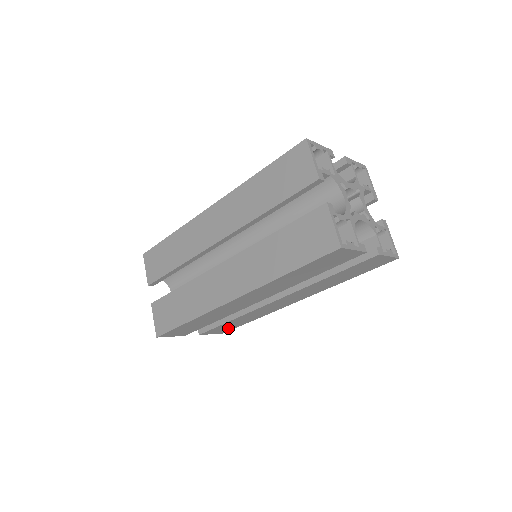
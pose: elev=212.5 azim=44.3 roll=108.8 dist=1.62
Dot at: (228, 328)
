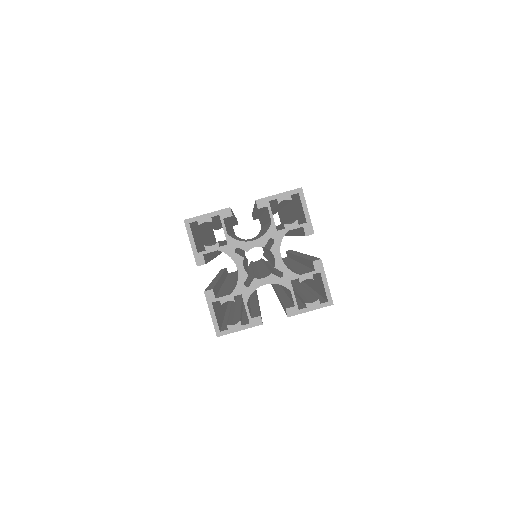
Dot at: occluded
